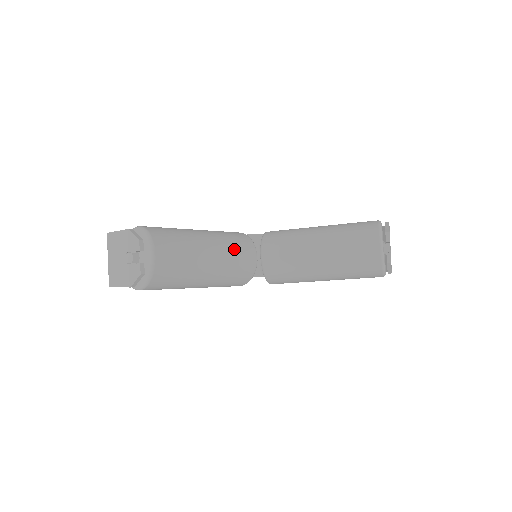
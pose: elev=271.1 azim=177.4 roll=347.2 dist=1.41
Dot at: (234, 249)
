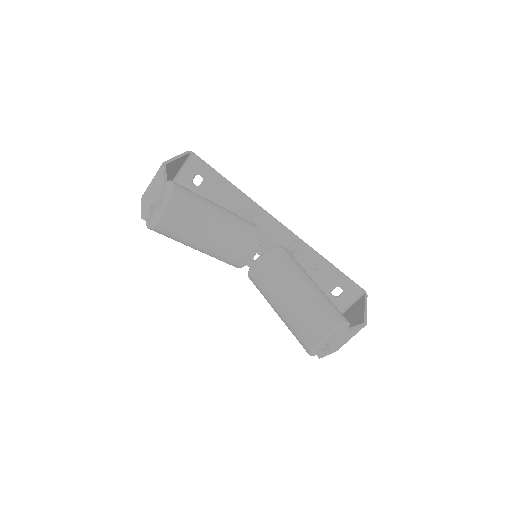
Dot at: (234, 246)
